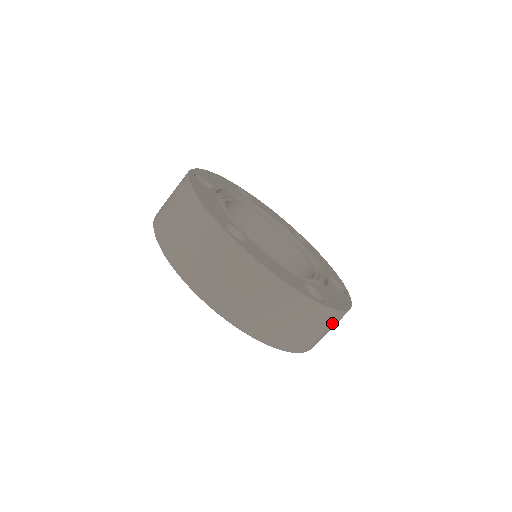
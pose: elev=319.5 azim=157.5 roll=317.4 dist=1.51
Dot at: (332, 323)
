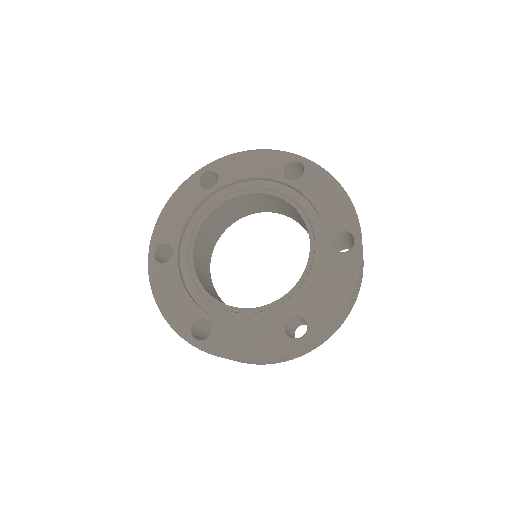
Dot at: (358, 290)
